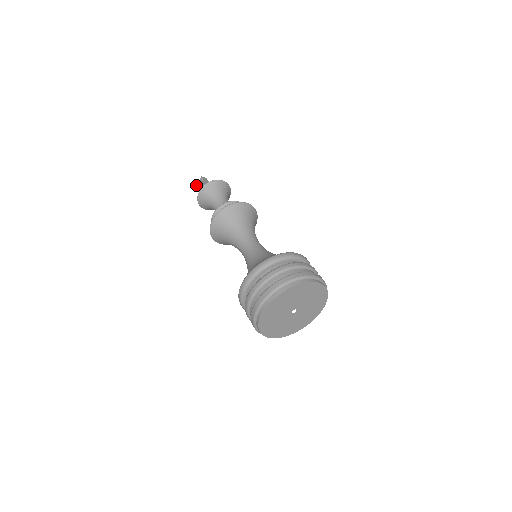
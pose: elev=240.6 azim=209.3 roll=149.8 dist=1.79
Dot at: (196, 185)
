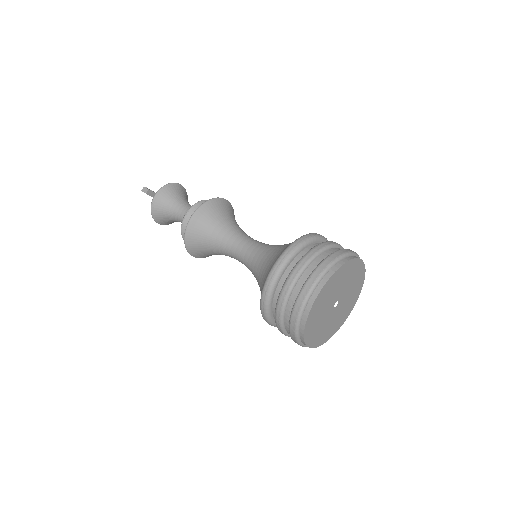
Dot at: occluded
